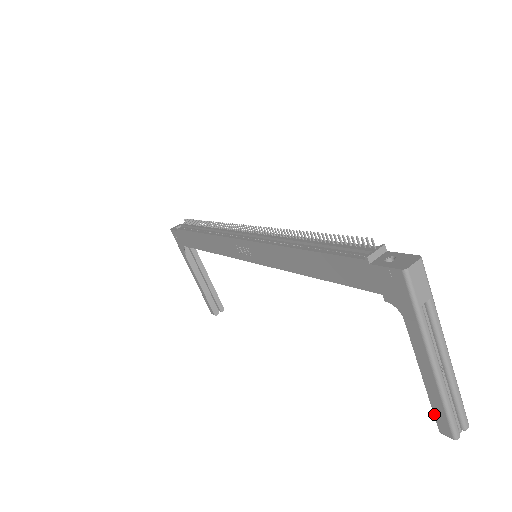
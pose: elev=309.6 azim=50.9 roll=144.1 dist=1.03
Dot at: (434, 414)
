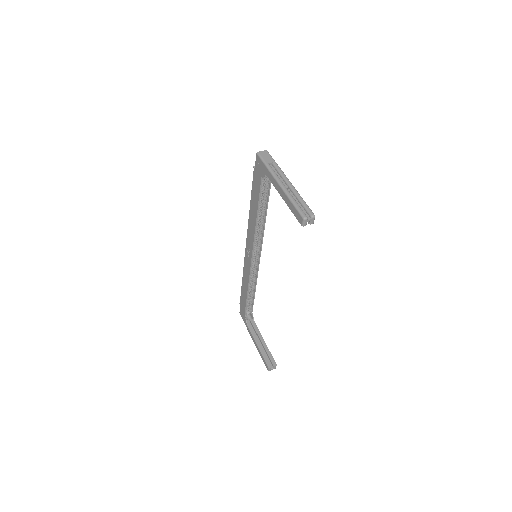
Dot at: (295, 216)
